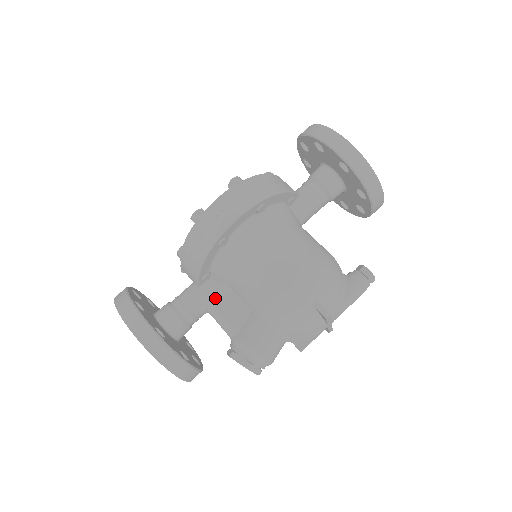
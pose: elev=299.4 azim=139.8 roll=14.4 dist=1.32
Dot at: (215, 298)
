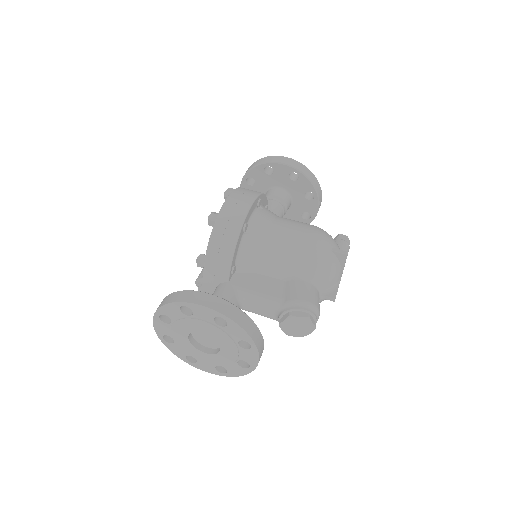
Dot at: (248, 284)
